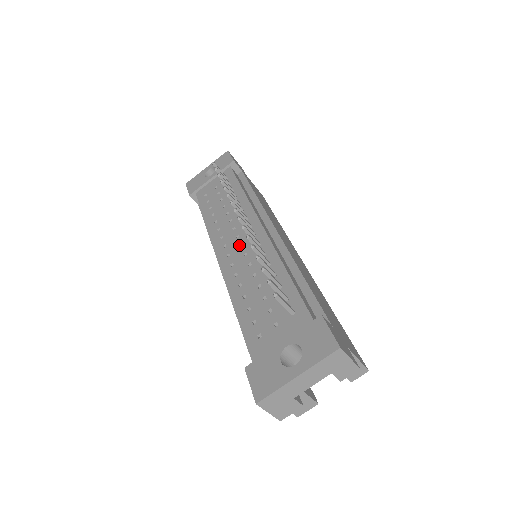
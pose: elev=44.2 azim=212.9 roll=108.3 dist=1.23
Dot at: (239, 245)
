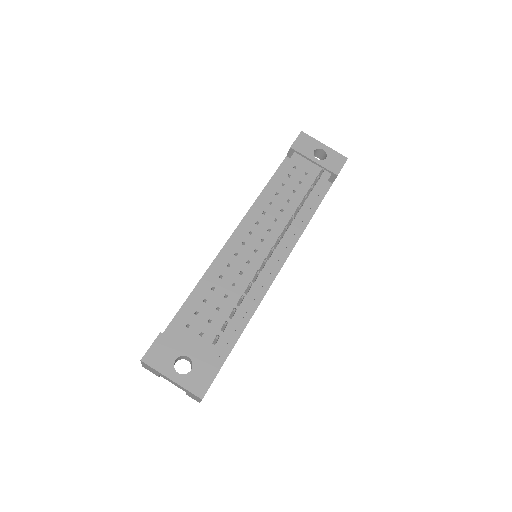
Dot at: (255, 248)
